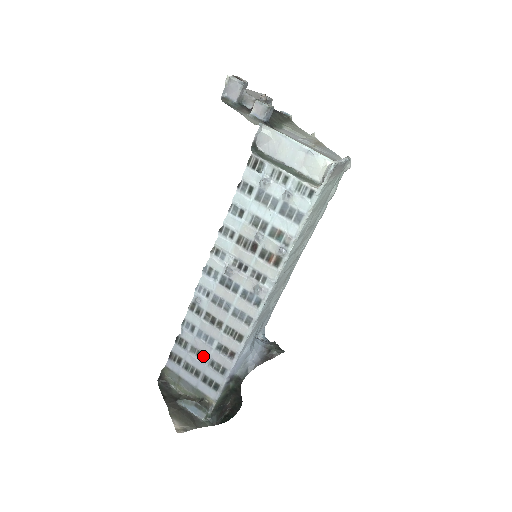
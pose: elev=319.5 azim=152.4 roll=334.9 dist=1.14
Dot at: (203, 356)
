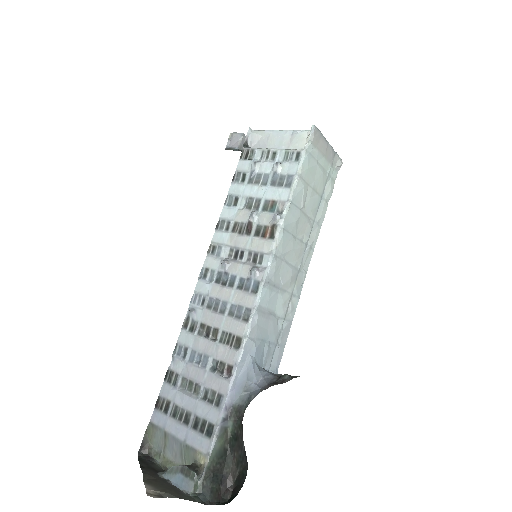
Dot at: (195, 387)
